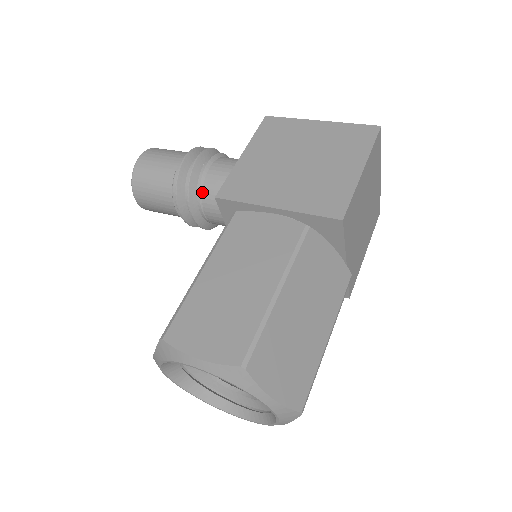
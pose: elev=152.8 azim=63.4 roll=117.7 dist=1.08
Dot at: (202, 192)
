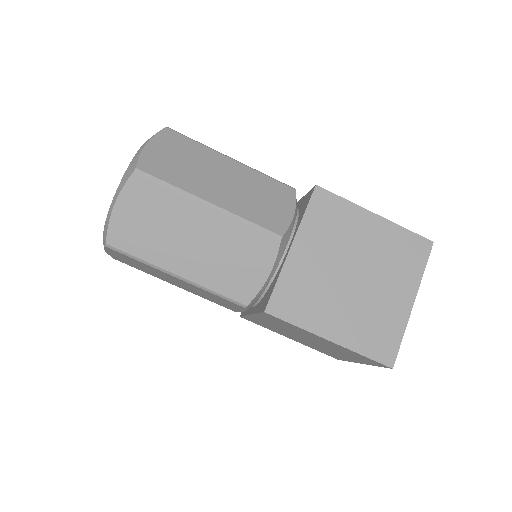
Dot at: occluded
